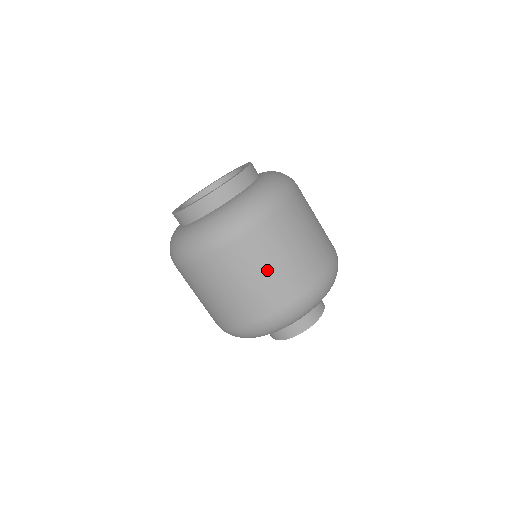
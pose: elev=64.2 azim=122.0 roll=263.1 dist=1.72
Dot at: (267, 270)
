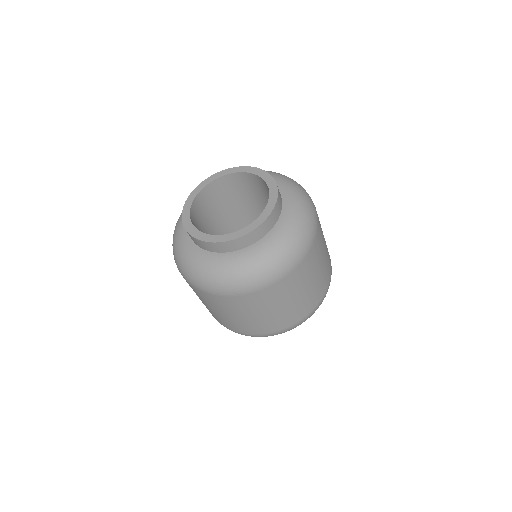
Dot at: (274, 310)
